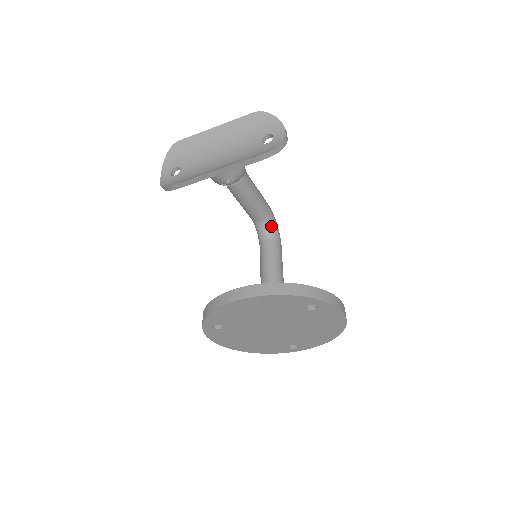
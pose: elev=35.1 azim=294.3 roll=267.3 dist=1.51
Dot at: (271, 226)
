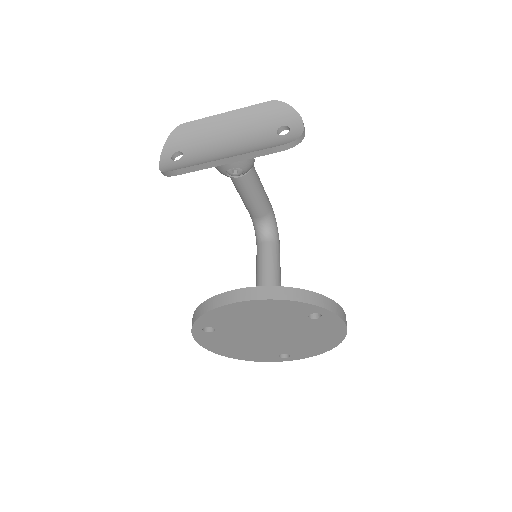
Dot at: (271, 226)
